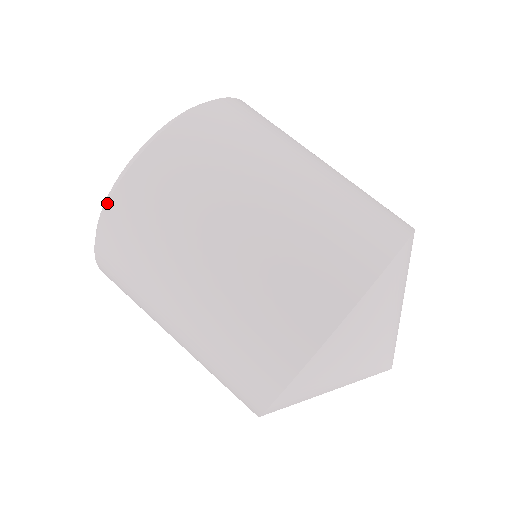
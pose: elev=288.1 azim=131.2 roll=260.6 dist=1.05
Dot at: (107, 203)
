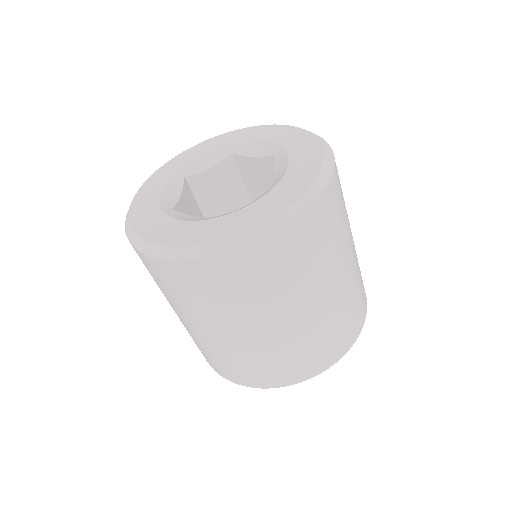
Dot at: (125, 220)
